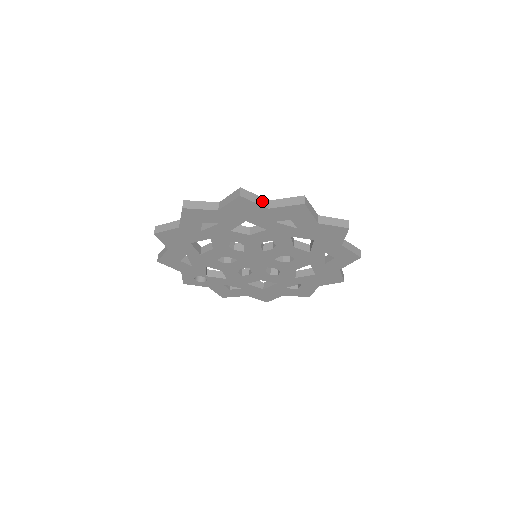
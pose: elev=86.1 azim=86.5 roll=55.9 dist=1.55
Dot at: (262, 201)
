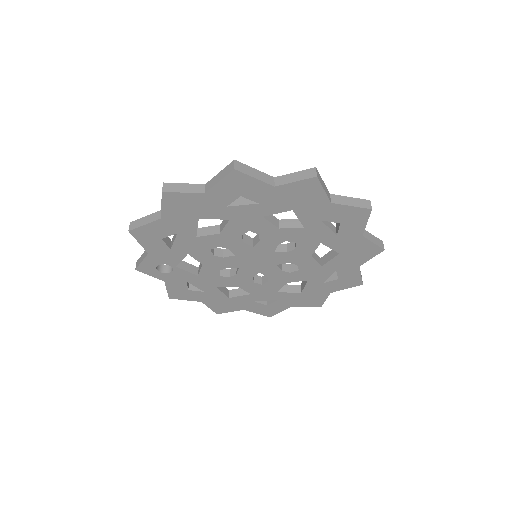
Dot at: (327, 192)
